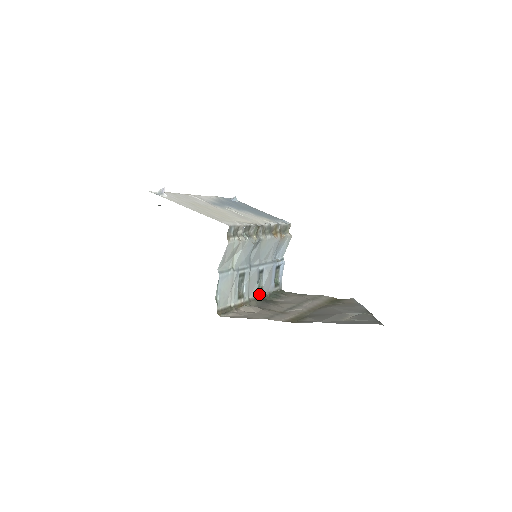
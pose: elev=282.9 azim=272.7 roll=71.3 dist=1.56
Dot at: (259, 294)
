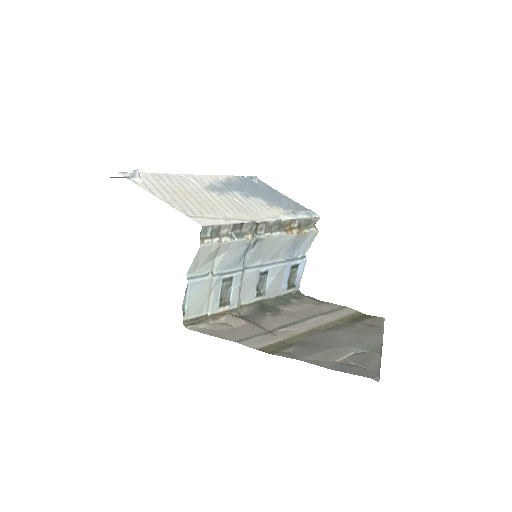
Dot at: (259, 298)
